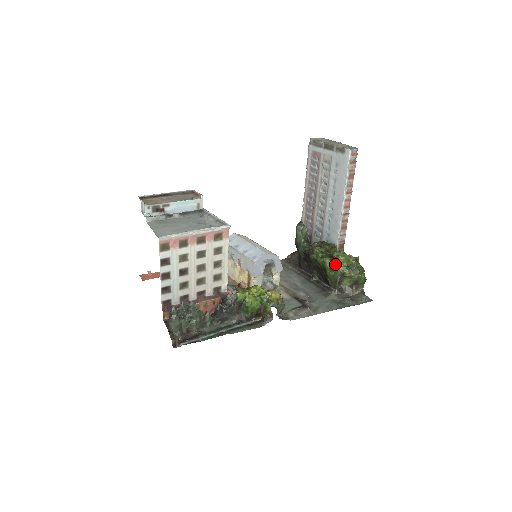
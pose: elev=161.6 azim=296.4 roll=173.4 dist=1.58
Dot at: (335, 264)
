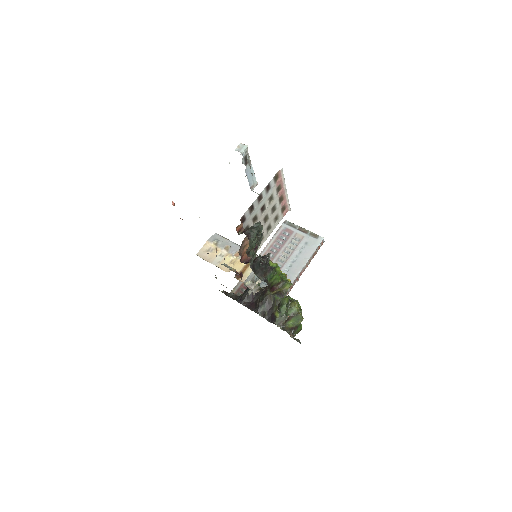
Dot at: (293, 303)
